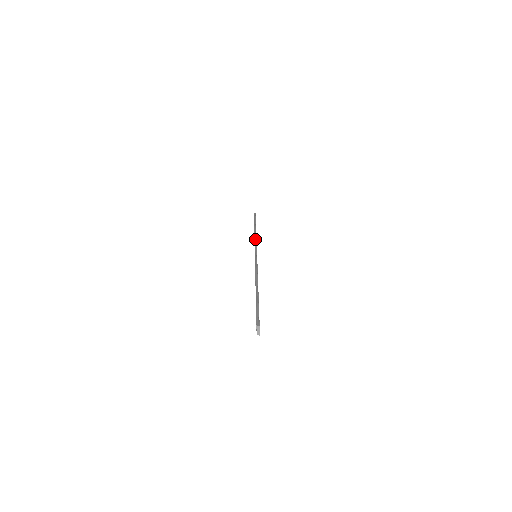
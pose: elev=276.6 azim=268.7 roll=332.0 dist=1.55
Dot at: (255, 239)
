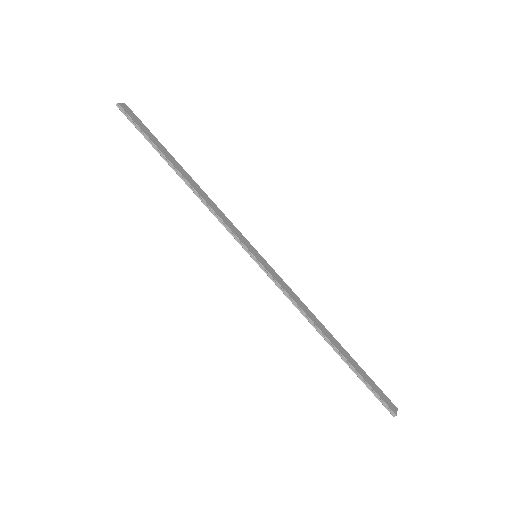
Dot at: (215, 216)
